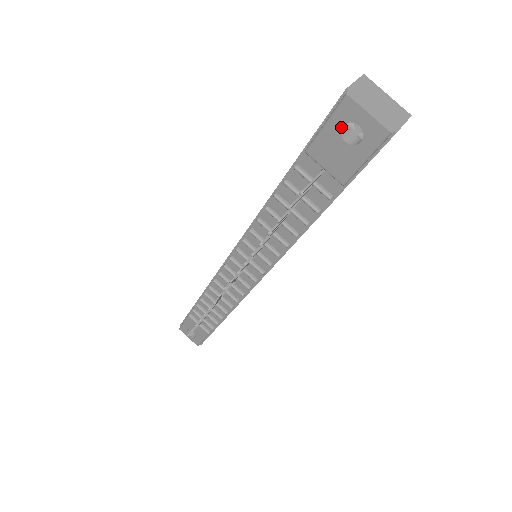
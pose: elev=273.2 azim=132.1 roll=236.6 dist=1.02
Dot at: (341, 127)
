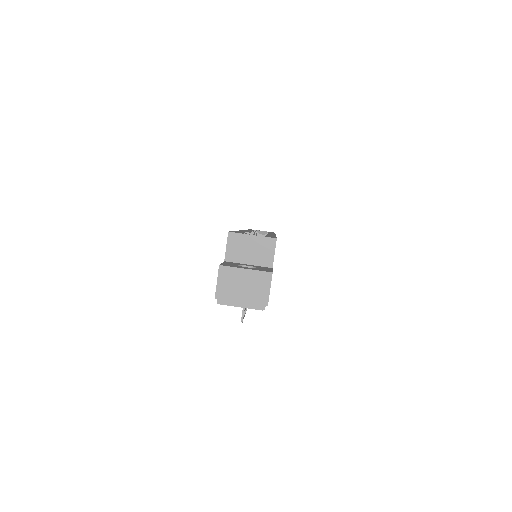
Dot at: occluded
